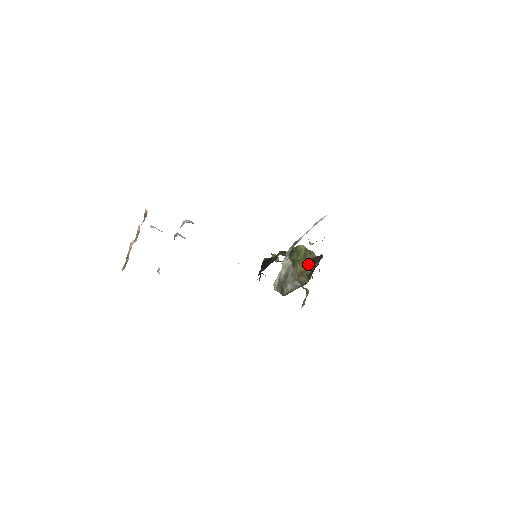
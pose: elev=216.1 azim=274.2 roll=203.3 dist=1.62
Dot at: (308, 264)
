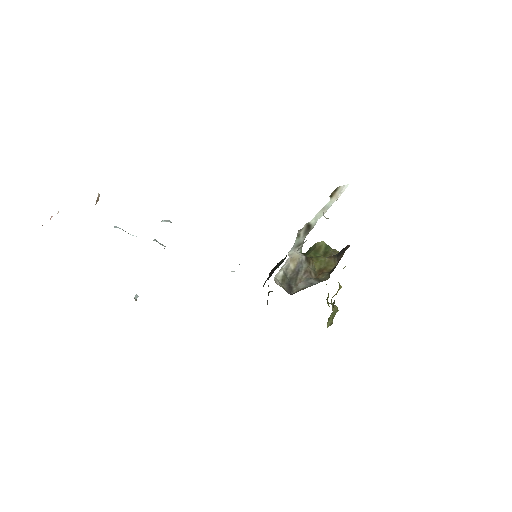
Dot at: (330, 260)
